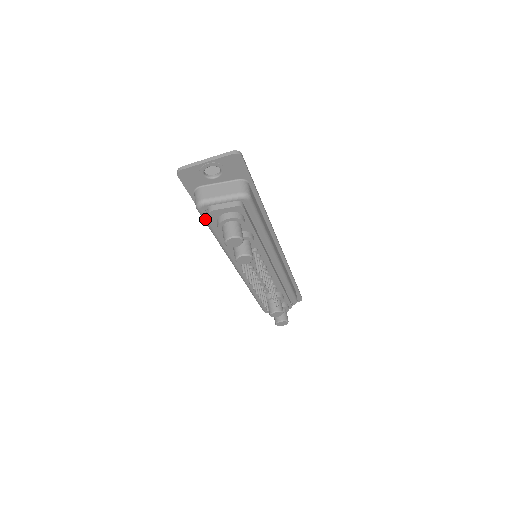
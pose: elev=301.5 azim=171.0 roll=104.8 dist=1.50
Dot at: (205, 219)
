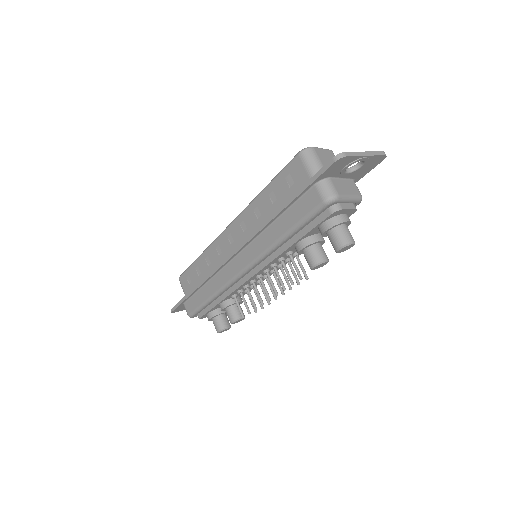
Dot at: (314, 215)
